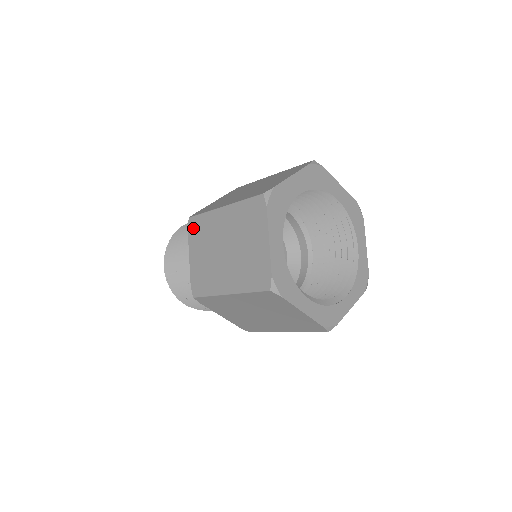
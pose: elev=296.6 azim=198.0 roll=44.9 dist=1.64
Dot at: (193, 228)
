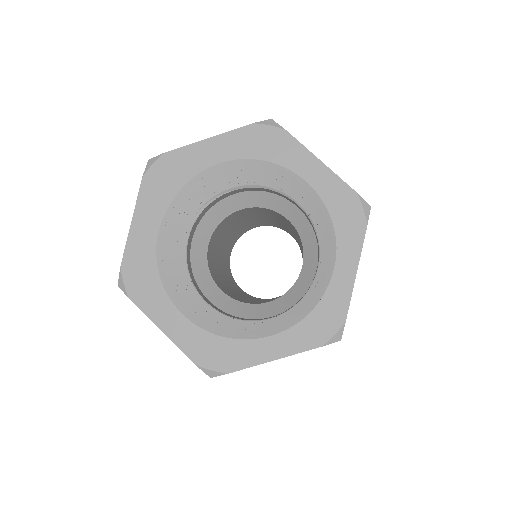
Dot at: occluded
